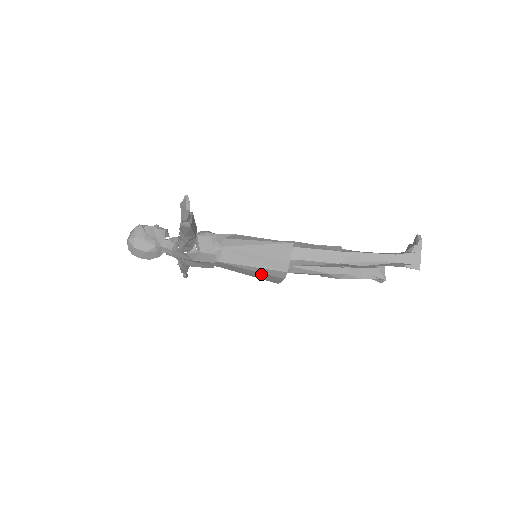
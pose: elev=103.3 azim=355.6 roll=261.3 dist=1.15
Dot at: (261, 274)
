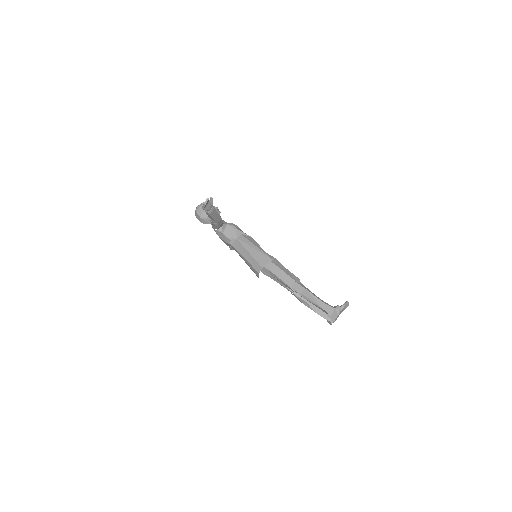
Dot at: occluded
